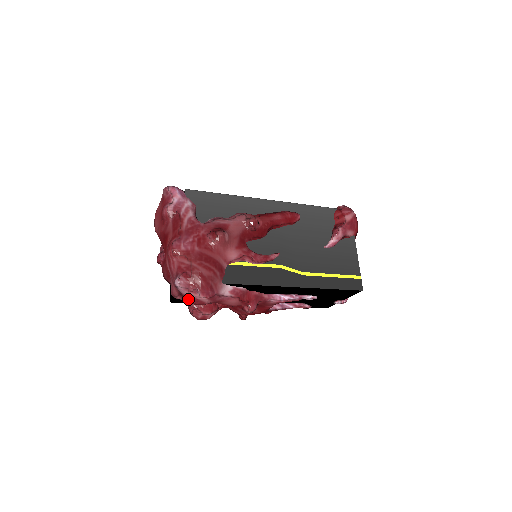
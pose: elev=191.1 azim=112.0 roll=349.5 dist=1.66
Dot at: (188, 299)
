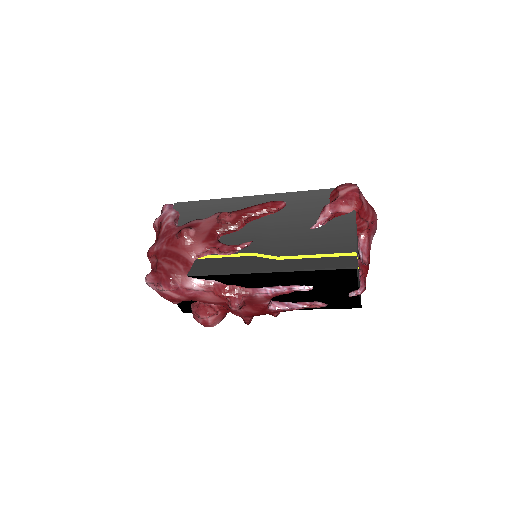
Dot at: (160, 295)
